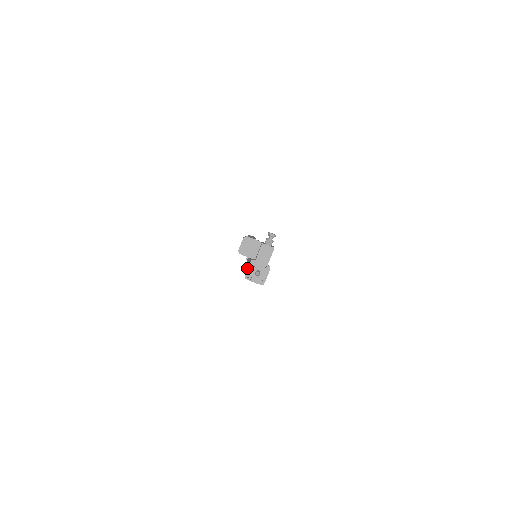
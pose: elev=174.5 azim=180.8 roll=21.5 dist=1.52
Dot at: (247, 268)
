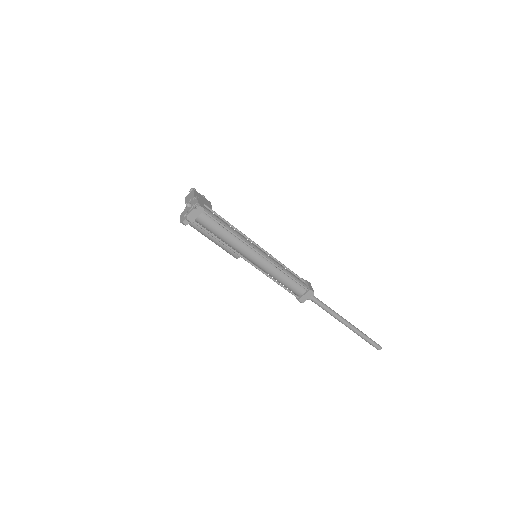
Dot at: occluded
